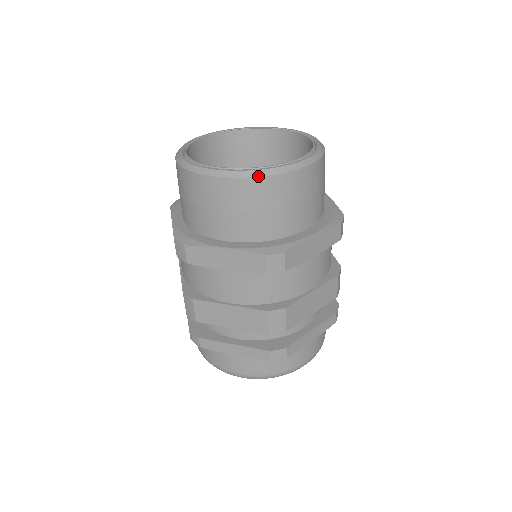
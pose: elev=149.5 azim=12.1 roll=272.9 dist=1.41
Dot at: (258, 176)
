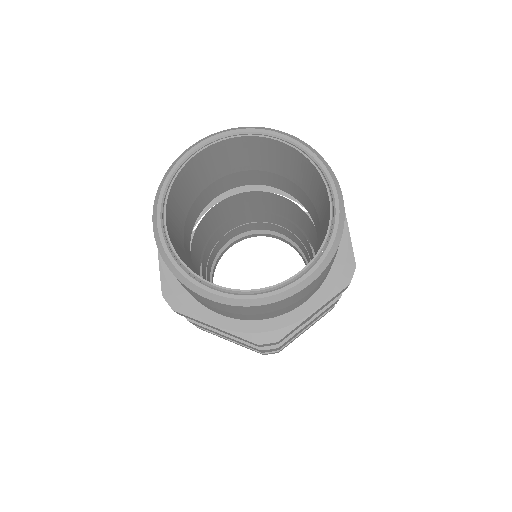
Dot at: (335, 253)
